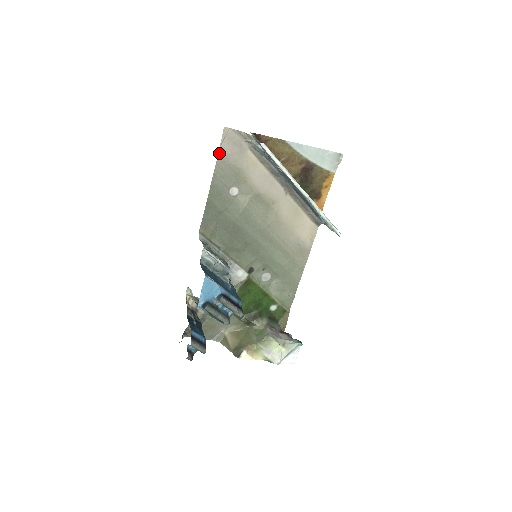
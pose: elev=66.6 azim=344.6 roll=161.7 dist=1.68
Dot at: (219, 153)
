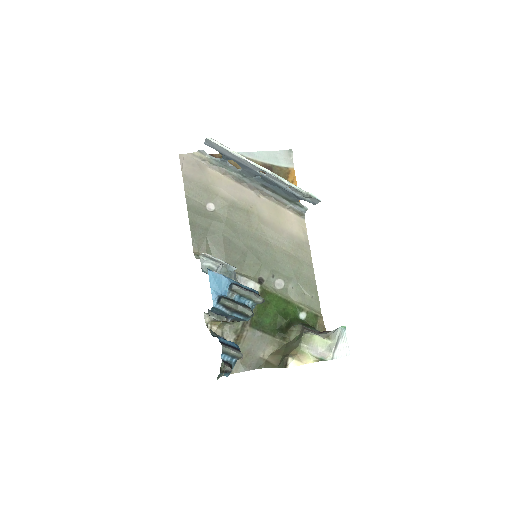
Dot at: (183, 176)
